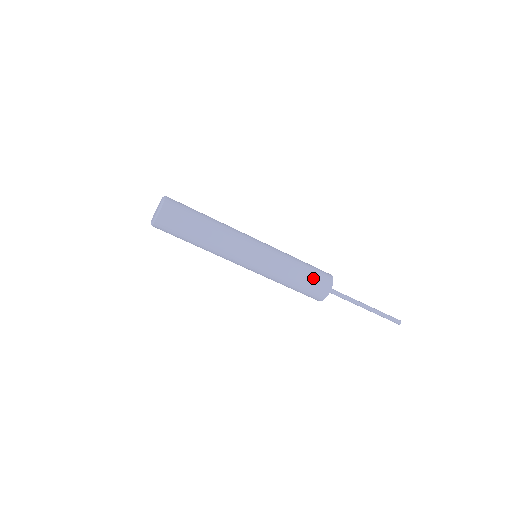
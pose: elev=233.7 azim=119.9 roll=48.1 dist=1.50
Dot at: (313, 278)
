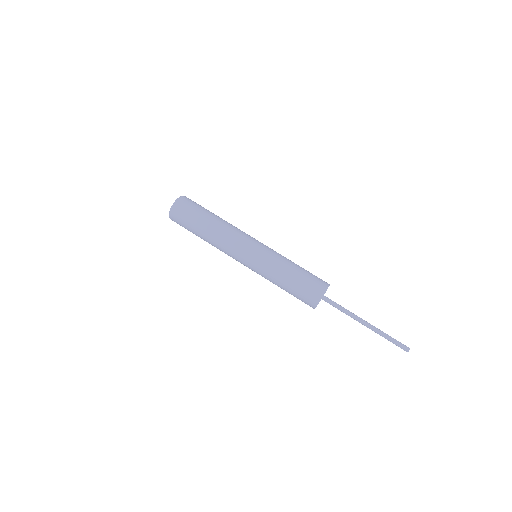
Dot at: (310, 274)
